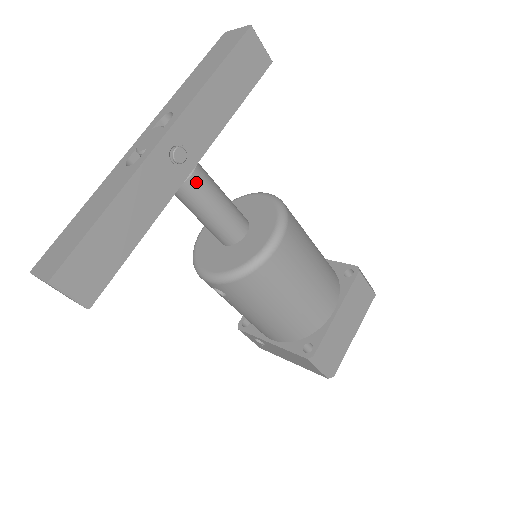
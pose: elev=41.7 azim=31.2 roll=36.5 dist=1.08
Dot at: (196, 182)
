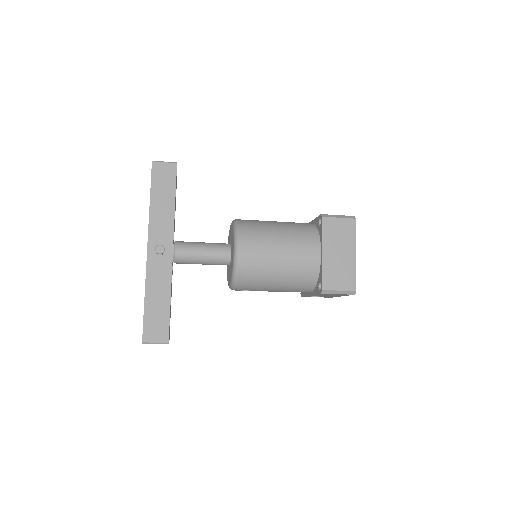
Dot at: (180, 253)
